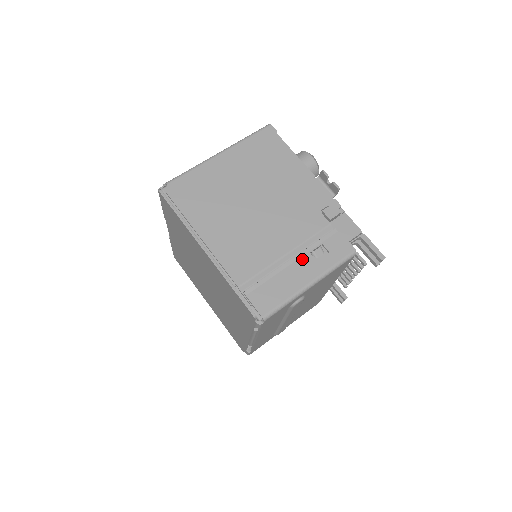
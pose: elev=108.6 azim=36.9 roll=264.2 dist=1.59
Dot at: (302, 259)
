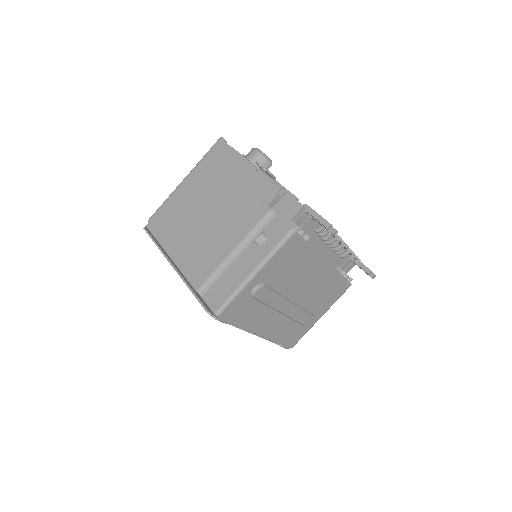
Dot at: (246, 251)
